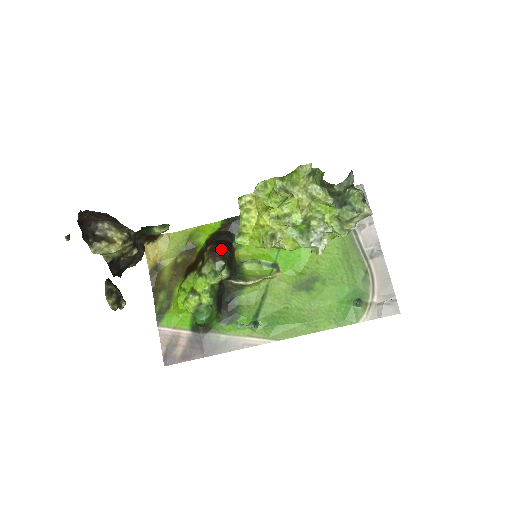
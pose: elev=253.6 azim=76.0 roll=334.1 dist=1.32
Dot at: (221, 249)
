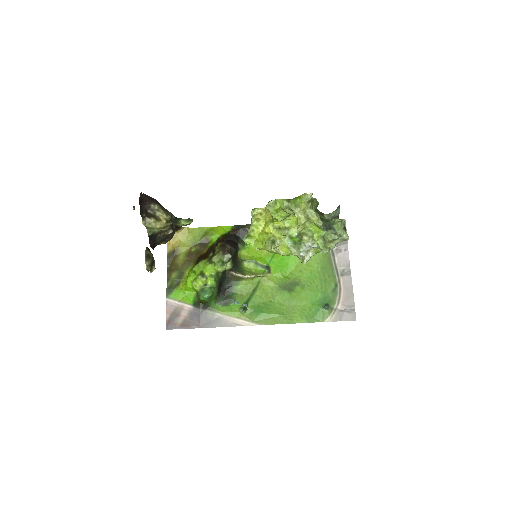
Dot at: (230, 246)
